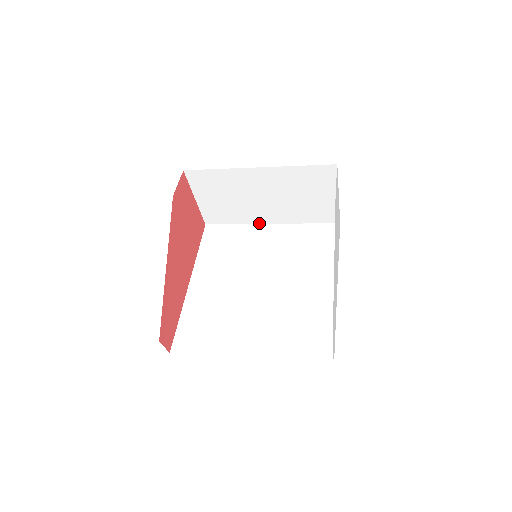
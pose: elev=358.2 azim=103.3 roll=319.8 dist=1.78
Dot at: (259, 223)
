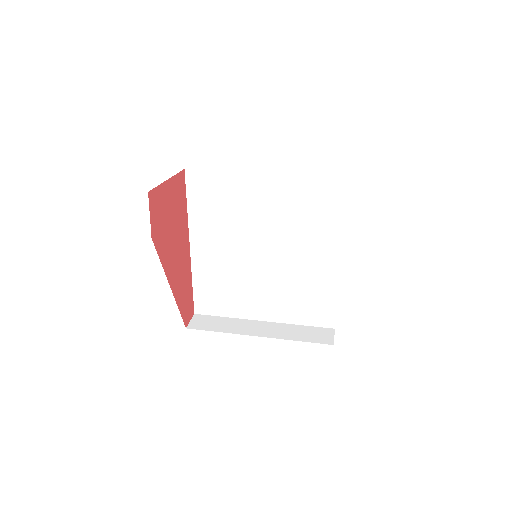
Dot at: (249, 172)
